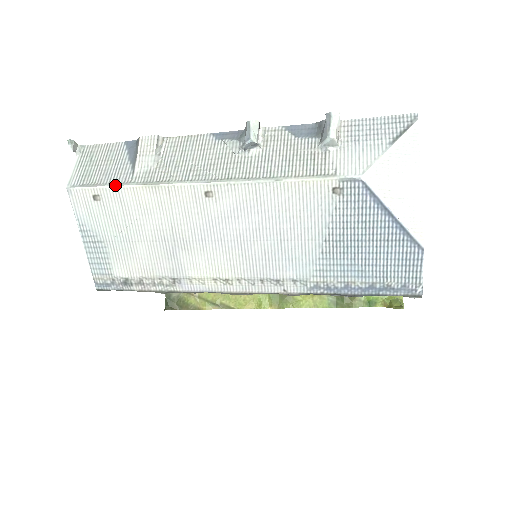
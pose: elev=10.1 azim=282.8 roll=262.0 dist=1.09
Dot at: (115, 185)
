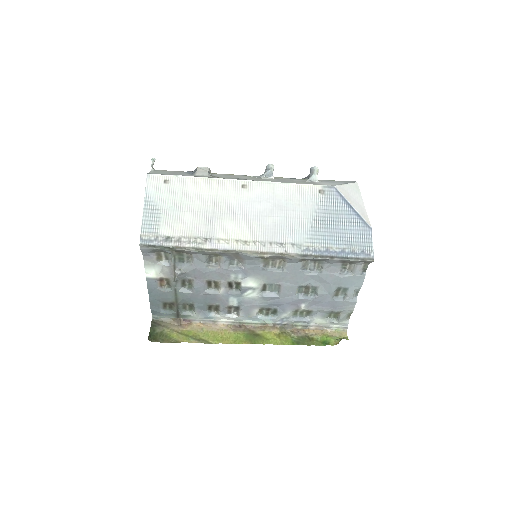
Dot at: (183, 175)
